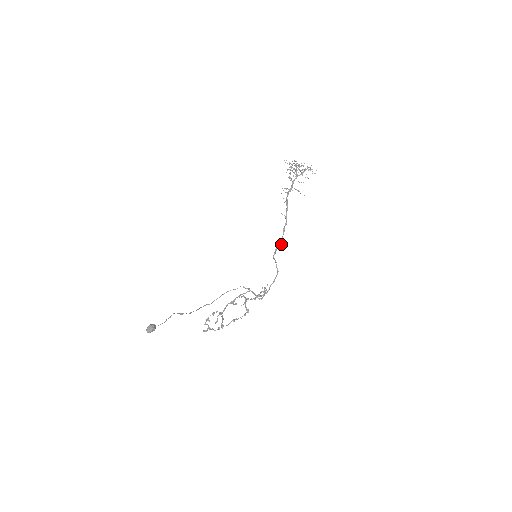
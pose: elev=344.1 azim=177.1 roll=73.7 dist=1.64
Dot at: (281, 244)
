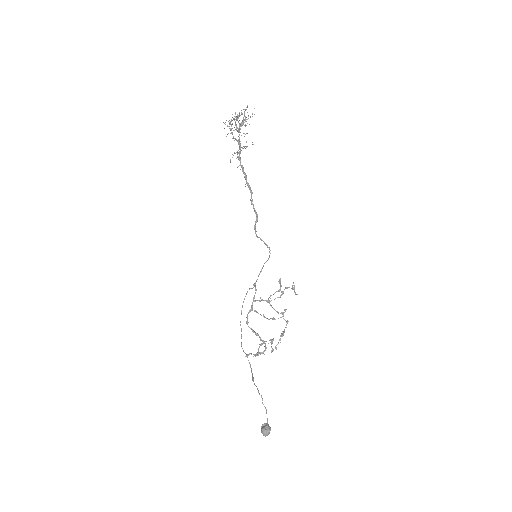
Dot at: (257, 218)
